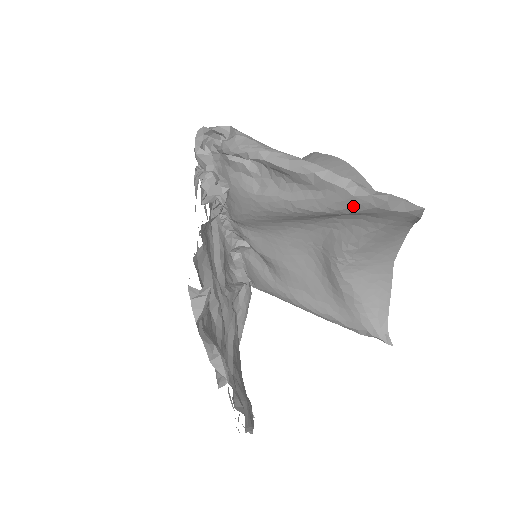
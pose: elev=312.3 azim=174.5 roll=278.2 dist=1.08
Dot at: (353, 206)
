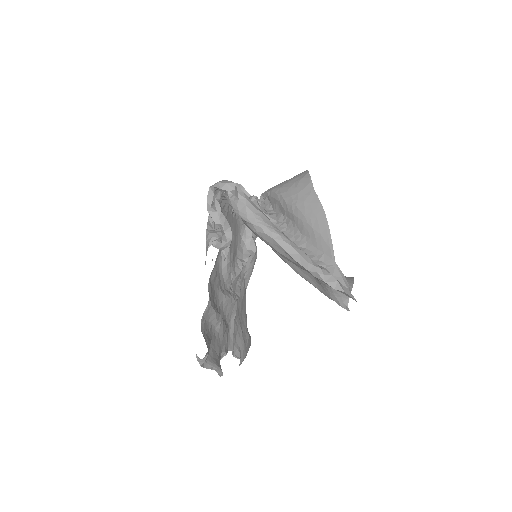
Dot at: occluded
